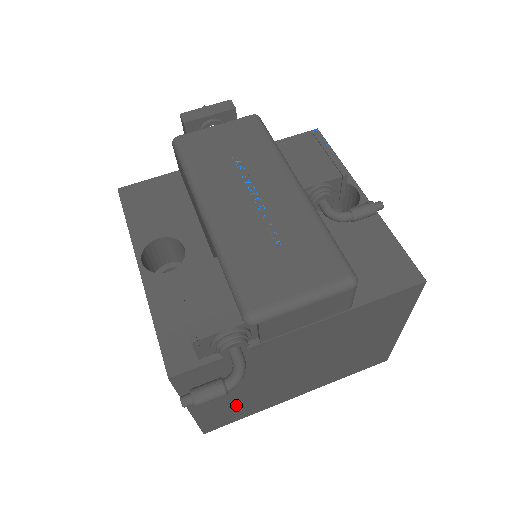
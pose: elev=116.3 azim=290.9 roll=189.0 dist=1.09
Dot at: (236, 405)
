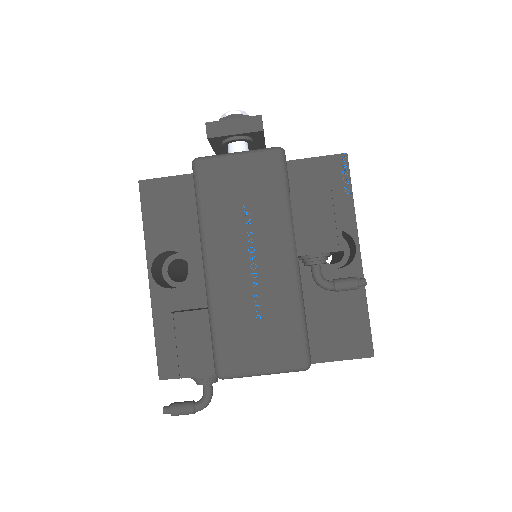
Dot at: occluded
